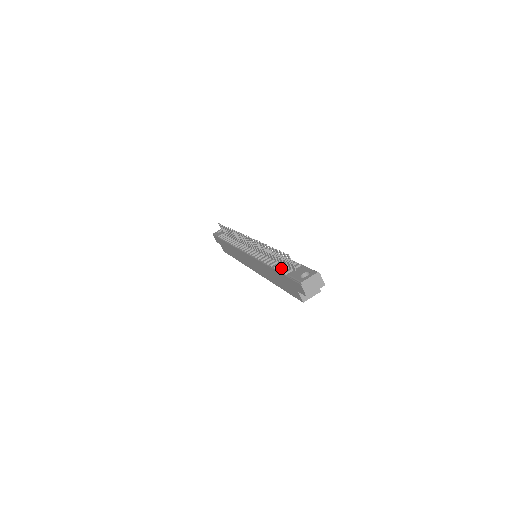
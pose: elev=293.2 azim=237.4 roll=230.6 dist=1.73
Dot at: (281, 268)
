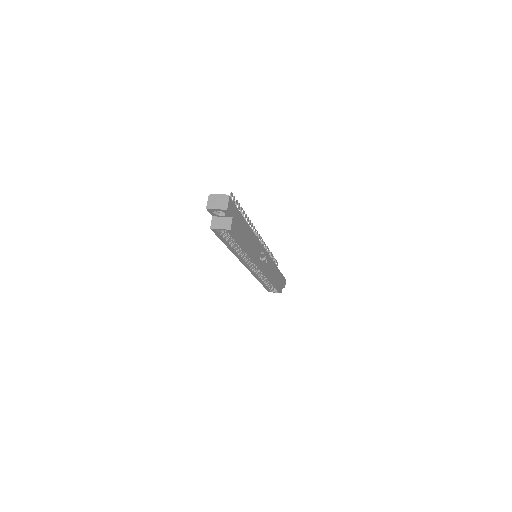
Dot at: occluded
